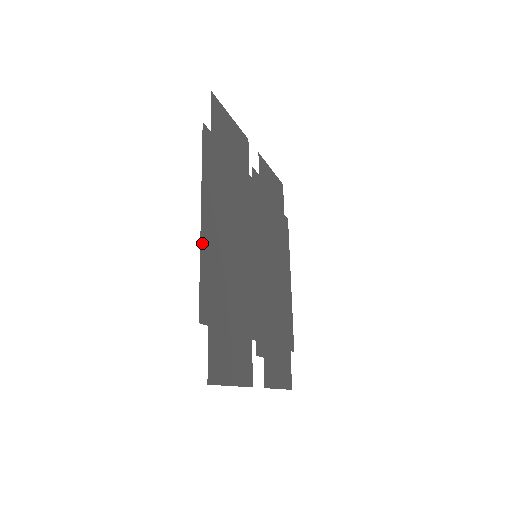
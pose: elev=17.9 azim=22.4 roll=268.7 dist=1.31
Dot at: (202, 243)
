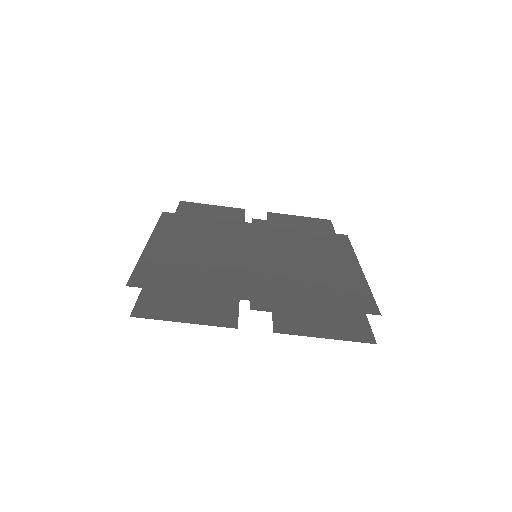
Dot at: (145, 253)
